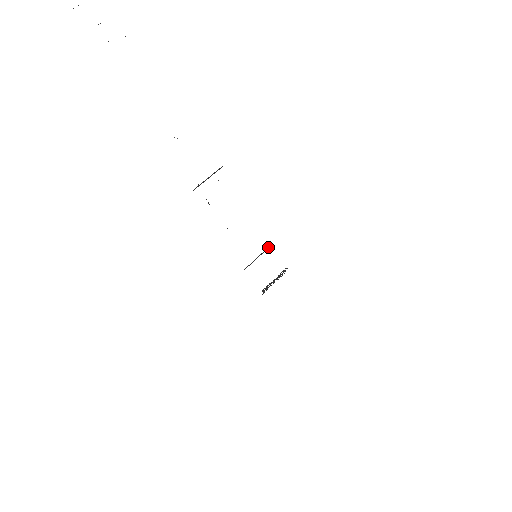
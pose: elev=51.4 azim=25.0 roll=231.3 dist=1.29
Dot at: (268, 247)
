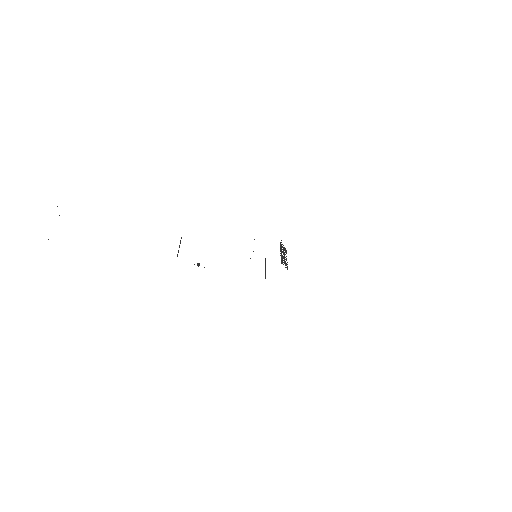
Dot at: (265, 258)
